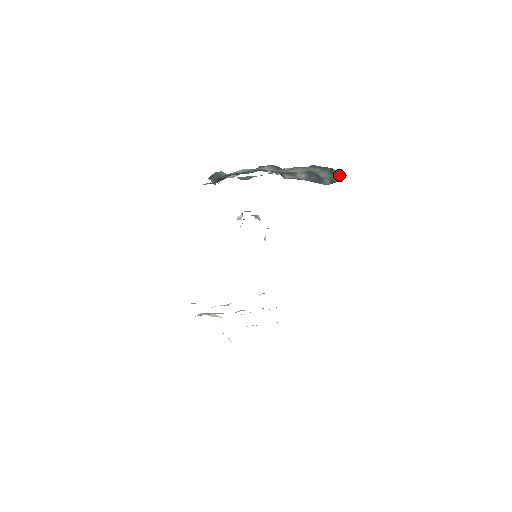
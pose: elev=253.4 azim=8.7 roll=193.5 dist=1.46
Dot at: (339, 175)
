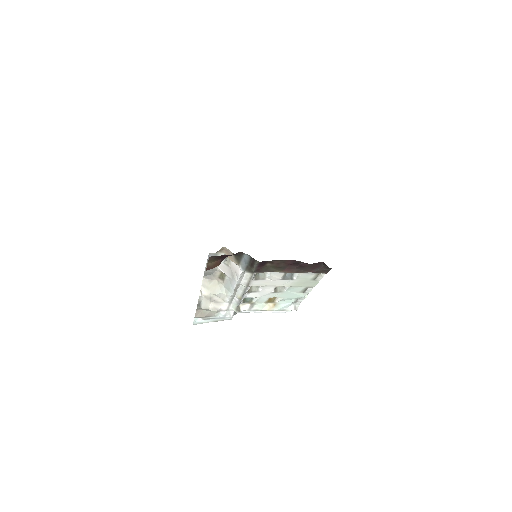
Dot at: occluded
